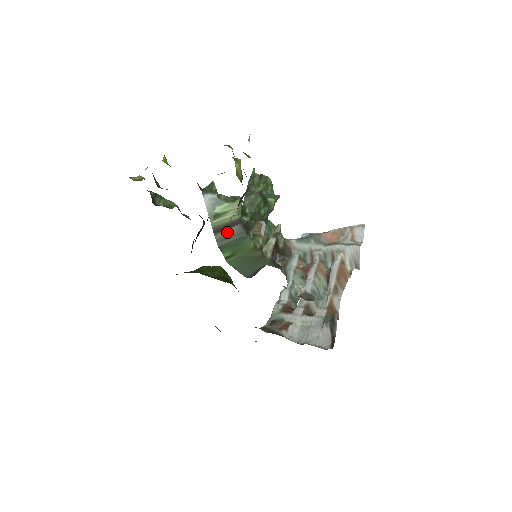
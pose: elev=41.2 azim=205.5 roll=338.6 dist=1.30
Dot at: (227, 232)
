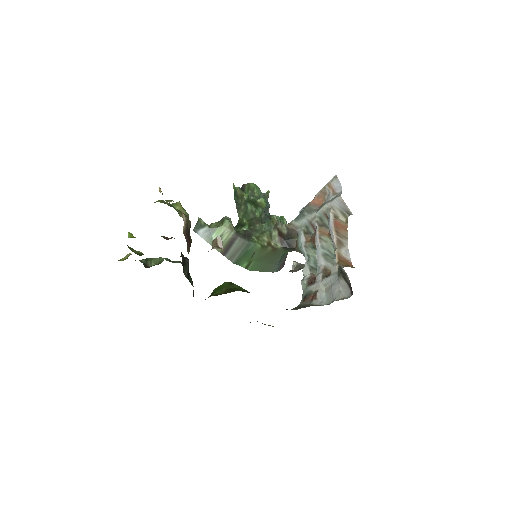
Dot at: (233, 249)
